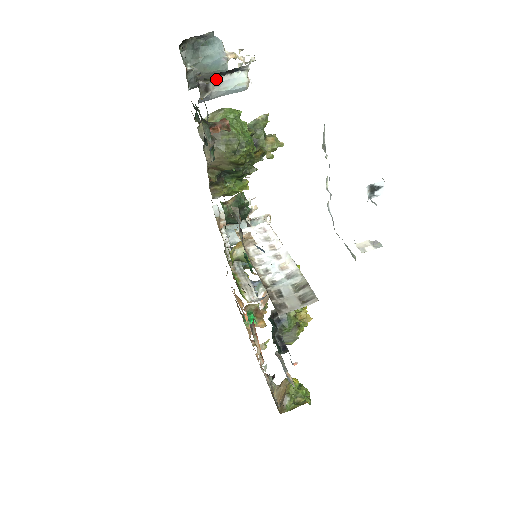
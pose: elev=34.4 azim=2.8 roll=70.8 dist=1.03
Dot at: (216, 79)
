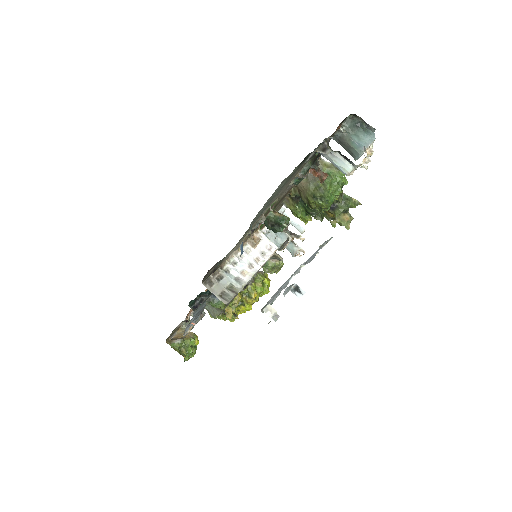
Dot at: (335, 152)
